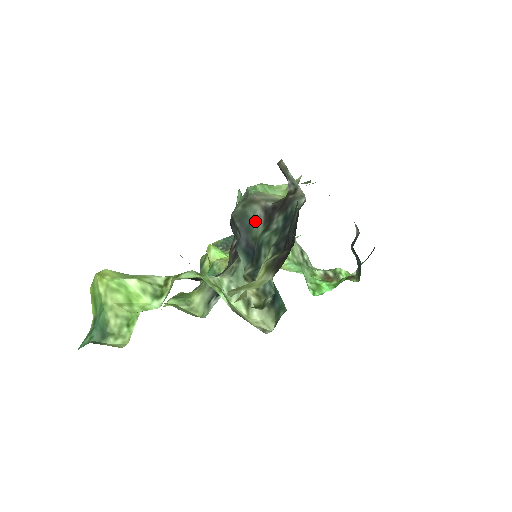
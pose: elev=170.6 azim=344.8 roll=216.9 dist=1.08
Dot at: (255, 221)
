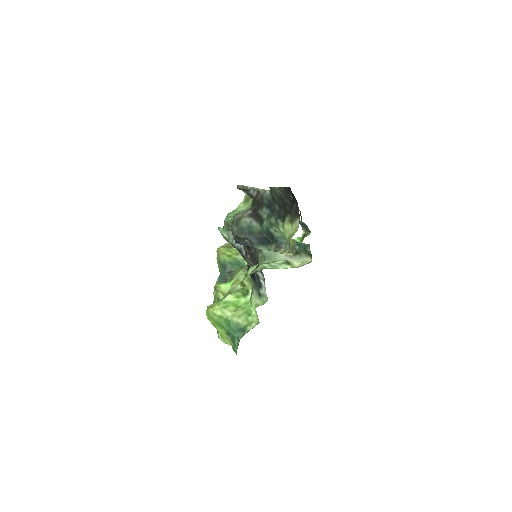
Dot at: (251, 226)
